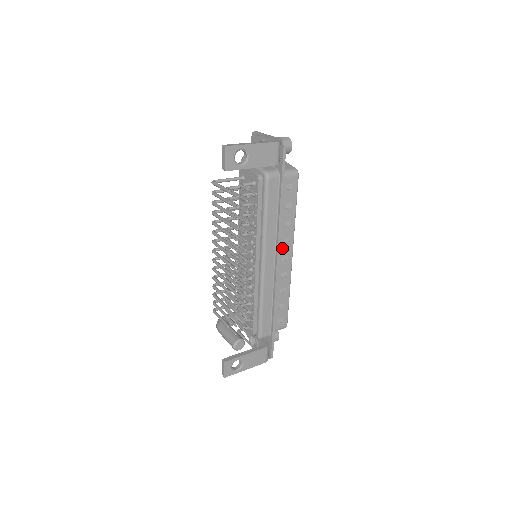
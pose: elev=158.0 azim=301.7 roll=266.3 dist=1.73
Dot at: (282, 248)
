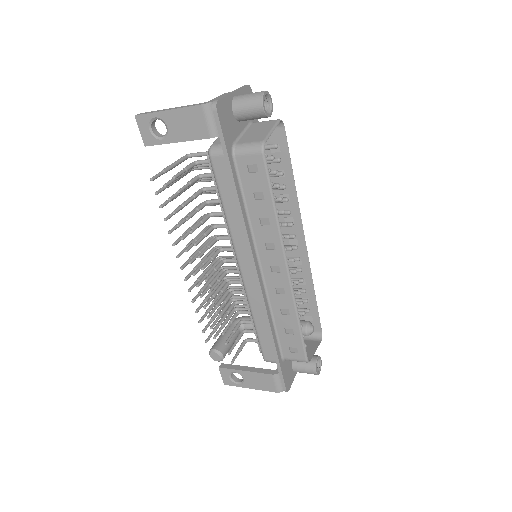
Dot at: (266, 254)
